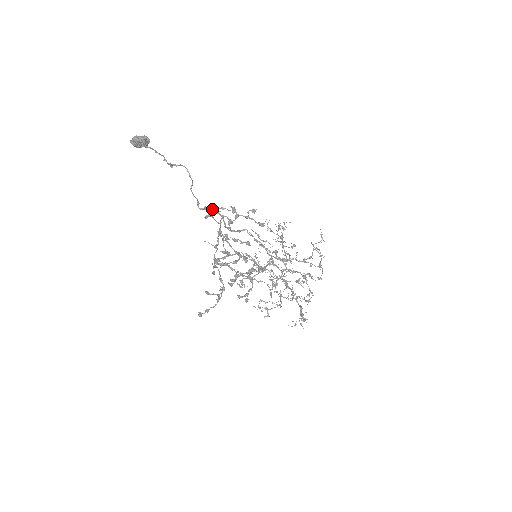
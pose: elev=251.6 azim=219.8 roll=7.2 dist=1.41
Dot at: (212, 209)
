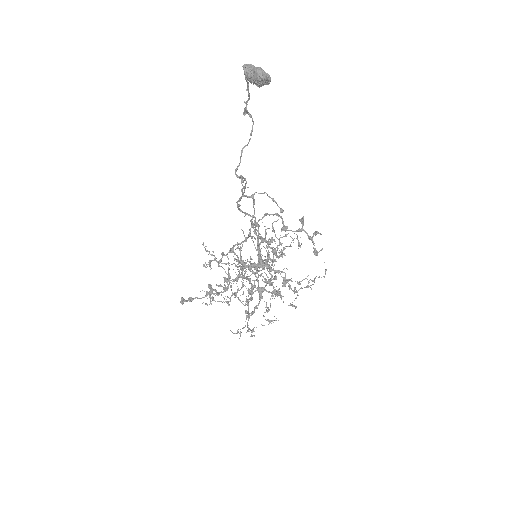
Dot at: (262, 193)
